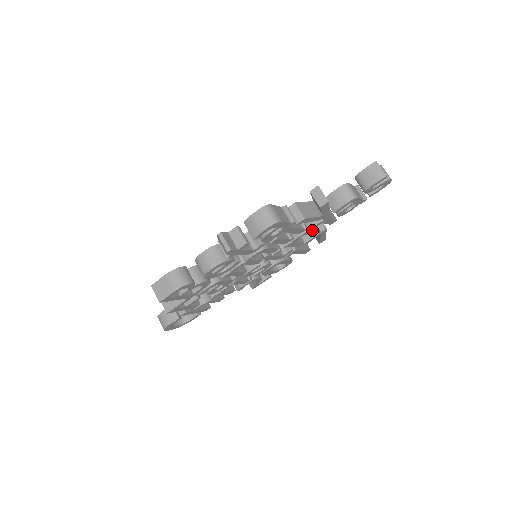
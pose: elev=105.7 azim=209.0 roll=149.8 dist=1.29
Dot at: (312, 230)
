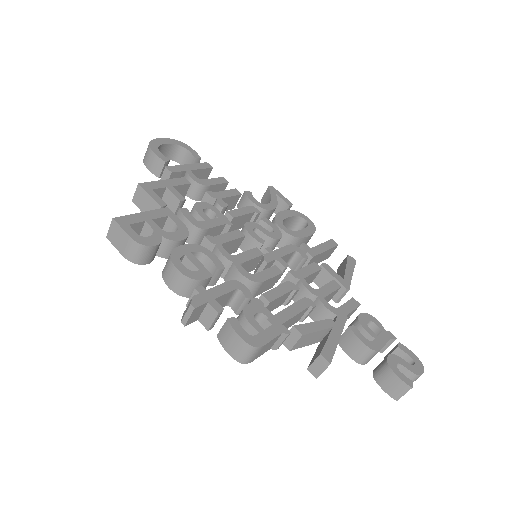
Dot at: occluded
